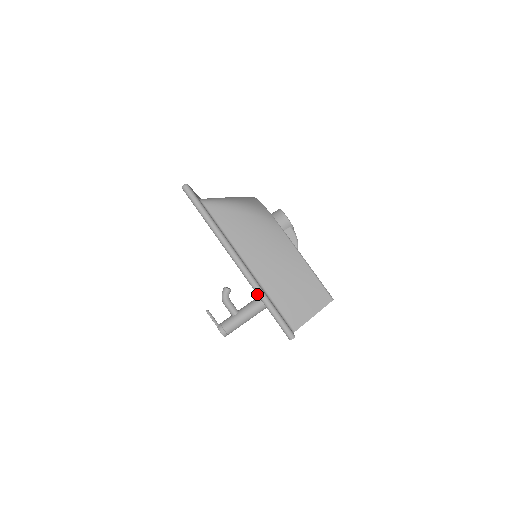
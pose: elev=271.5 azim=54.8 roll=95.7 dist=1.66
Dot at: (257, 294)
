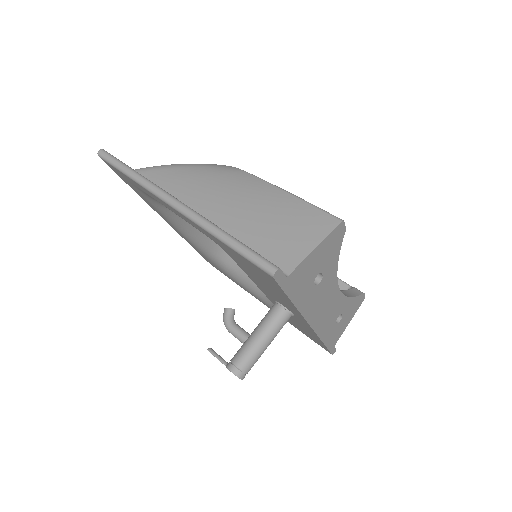
Dot at: (207, 231)
